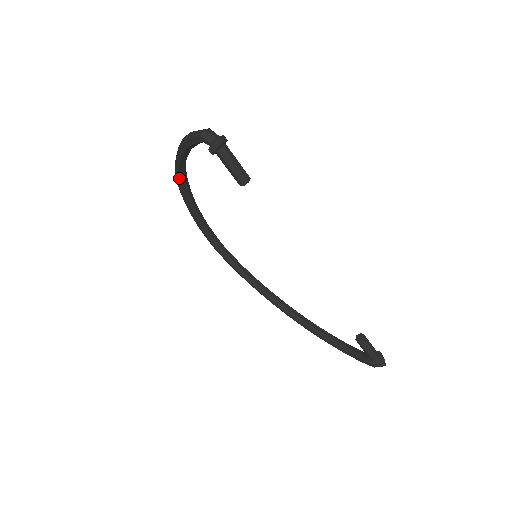
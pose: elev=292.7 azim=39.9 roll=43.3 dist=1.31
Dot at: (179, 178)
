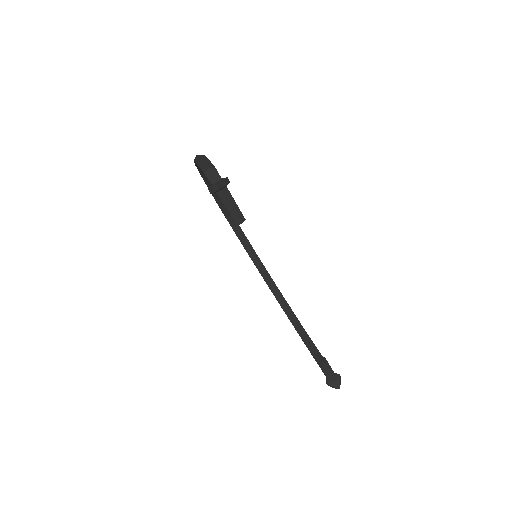
Dot at: (199, 171)
